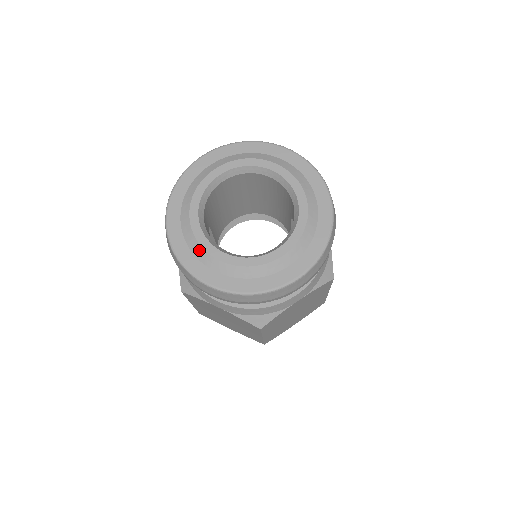
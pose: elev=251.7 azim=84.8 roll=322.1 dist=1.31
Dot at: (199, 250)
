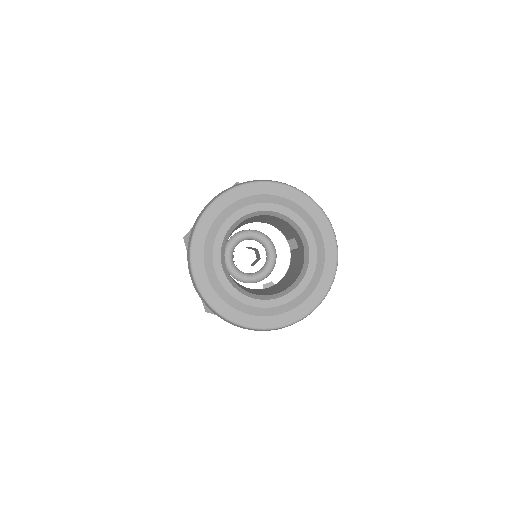
Dot at: (231, 300)
